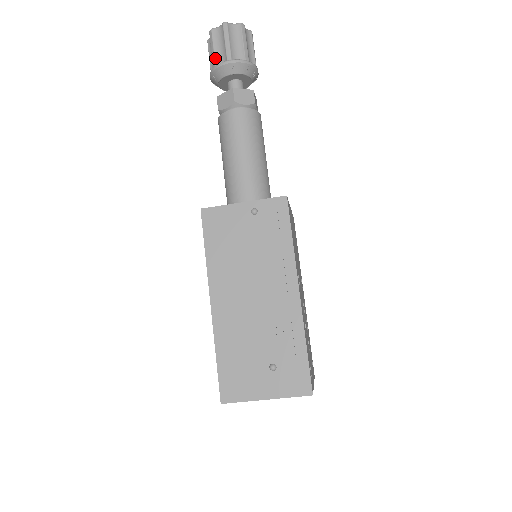
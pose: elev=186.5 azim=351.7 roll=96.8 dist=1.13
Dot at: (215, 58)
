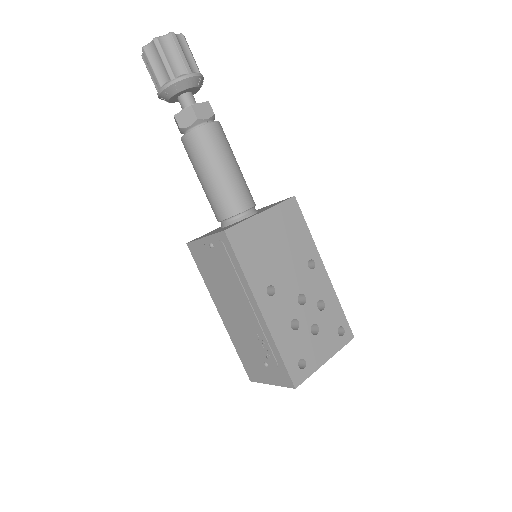
Dot at: (155, 86)
